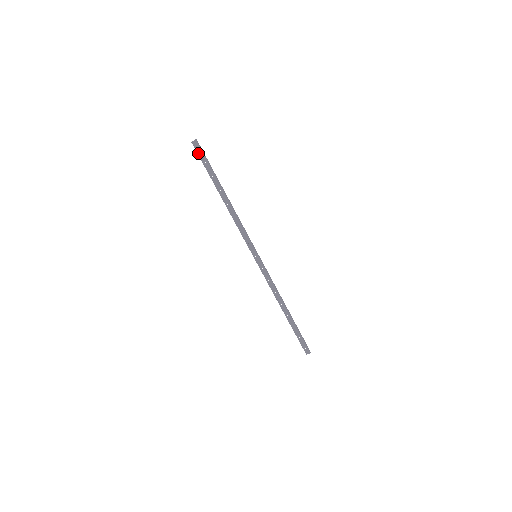
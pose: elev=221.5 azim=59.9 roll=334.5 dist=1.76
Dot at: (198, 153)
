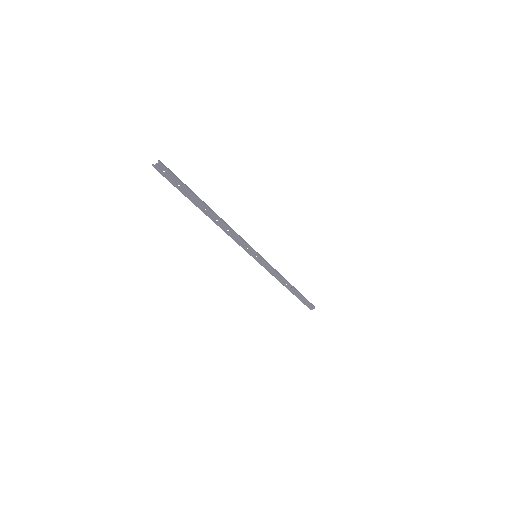
Dot at: (166, 177)
